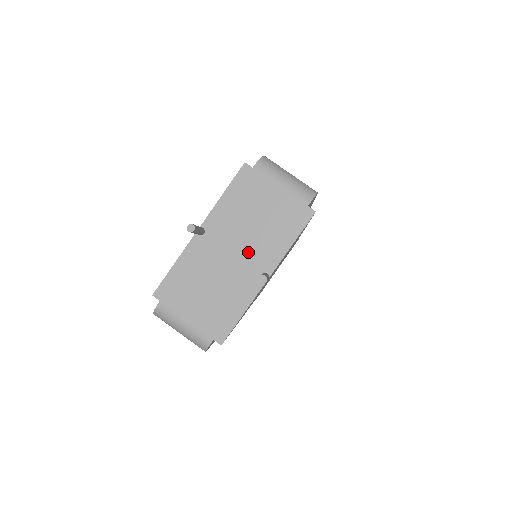
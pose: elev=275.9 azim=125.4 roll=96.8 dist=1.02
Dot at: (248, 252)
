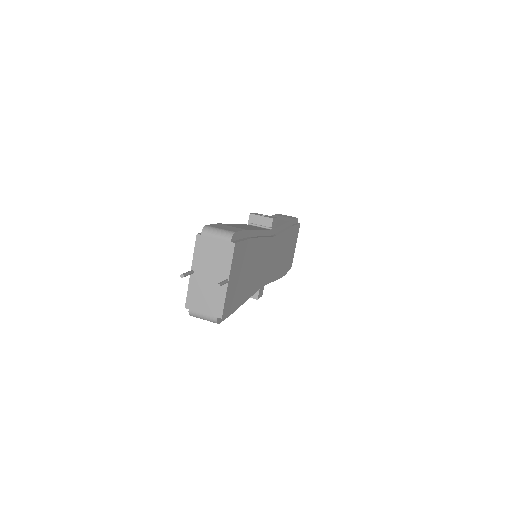
Dot at: (215, 273)
